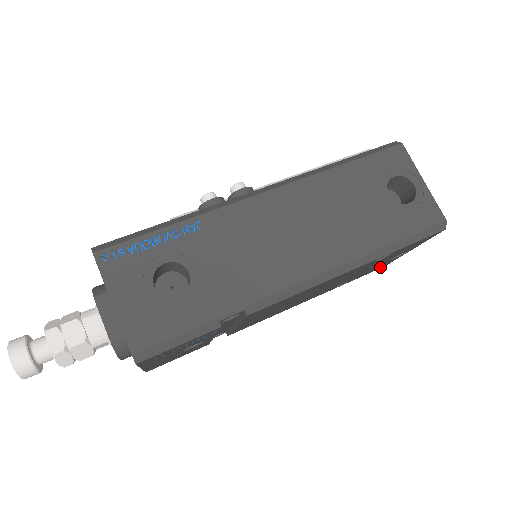
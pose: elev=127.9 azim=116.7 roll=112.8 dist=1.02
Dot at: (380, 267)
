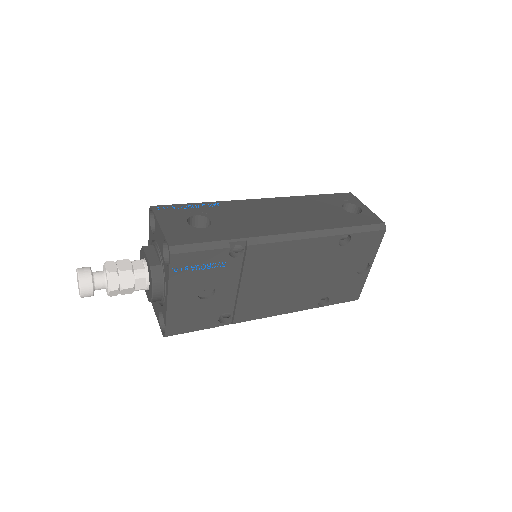
Dot at: (353, 294)
